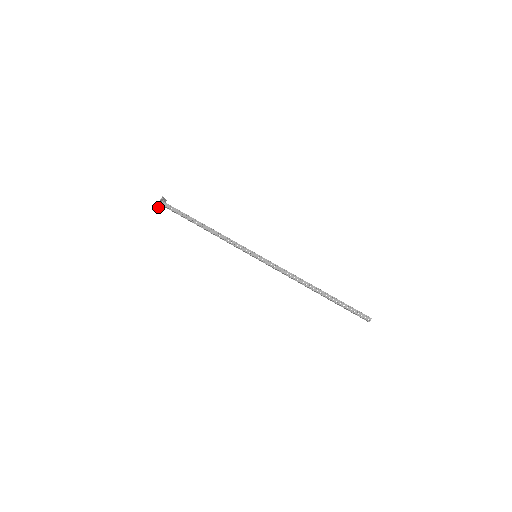
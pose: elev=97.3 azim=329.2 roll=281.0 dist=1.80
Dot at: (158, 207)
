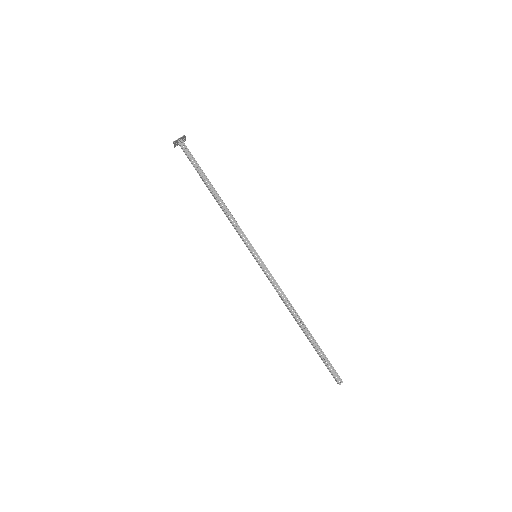
Dot at: occluded
